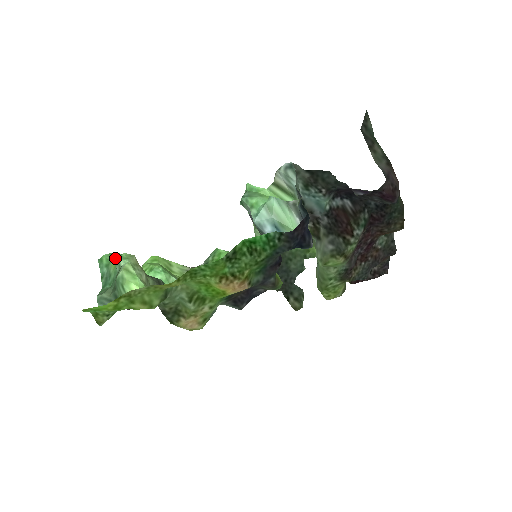
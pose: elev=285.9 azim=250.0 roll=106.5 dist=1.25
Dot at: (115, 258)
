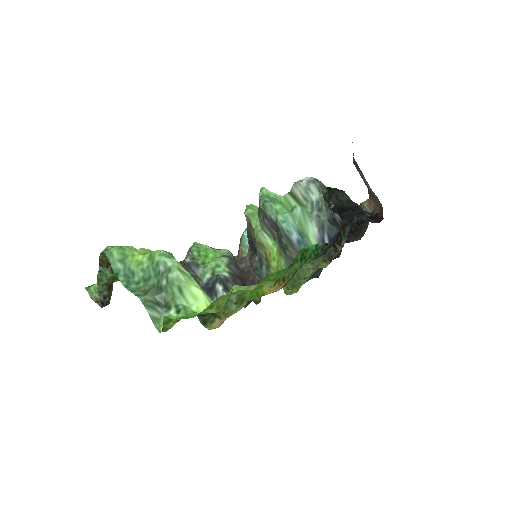
Dot at: (135, 253)
